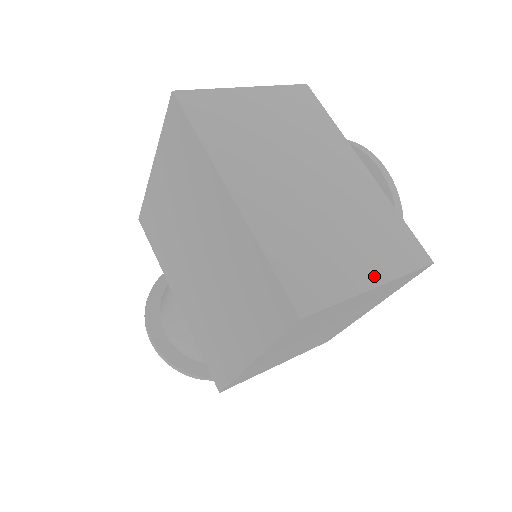
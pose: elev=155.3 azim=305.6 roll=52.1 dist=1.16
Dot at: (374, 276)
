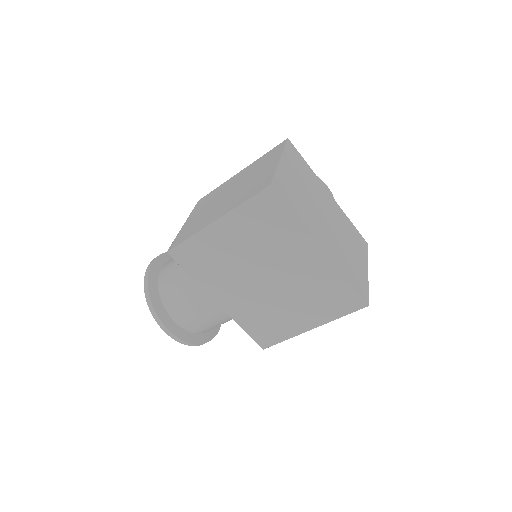
Dot at: (365, 266)
